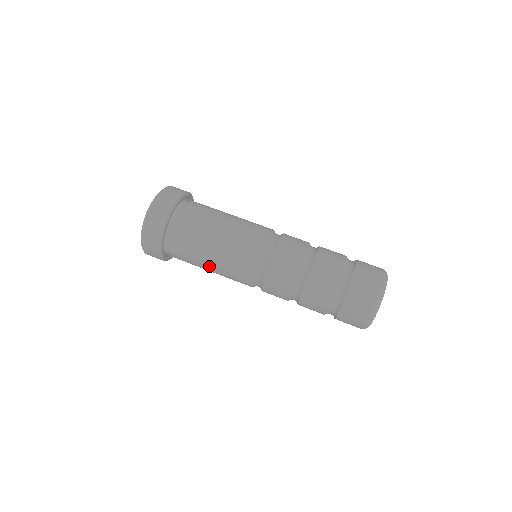
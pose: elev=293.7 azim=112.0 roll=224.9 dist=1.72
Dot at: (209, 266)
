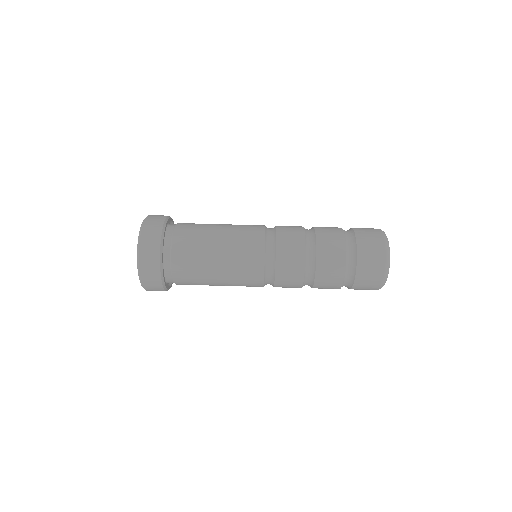
Dot at: occluded
